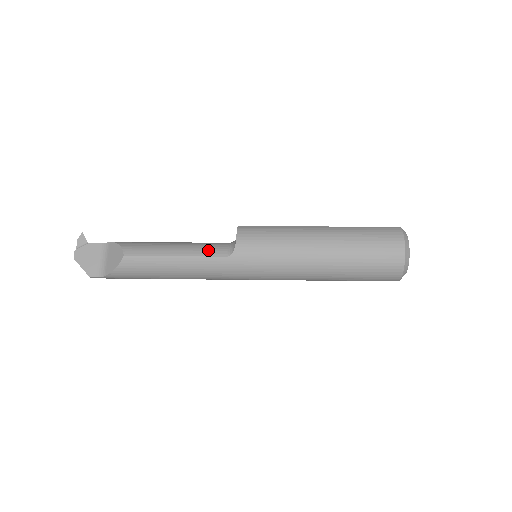
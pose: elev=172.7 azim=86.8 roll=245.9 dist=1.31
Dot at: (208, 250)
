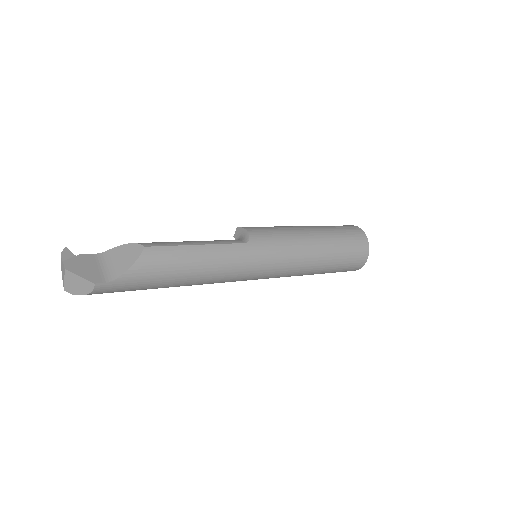
Dot at: (225, 241)
